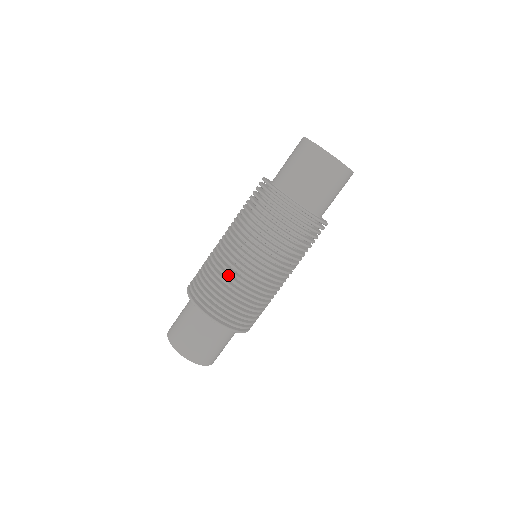
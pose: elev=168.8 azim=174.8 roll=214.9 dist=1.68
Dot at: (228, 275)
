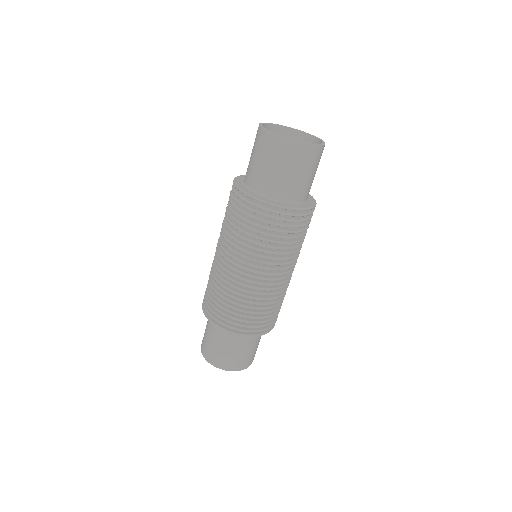
Dot at: (223, 283)
